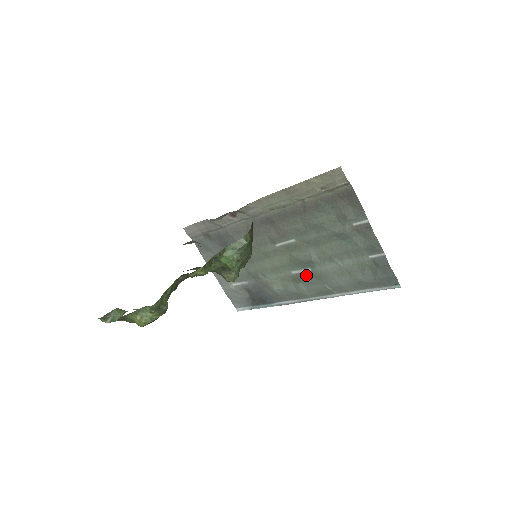
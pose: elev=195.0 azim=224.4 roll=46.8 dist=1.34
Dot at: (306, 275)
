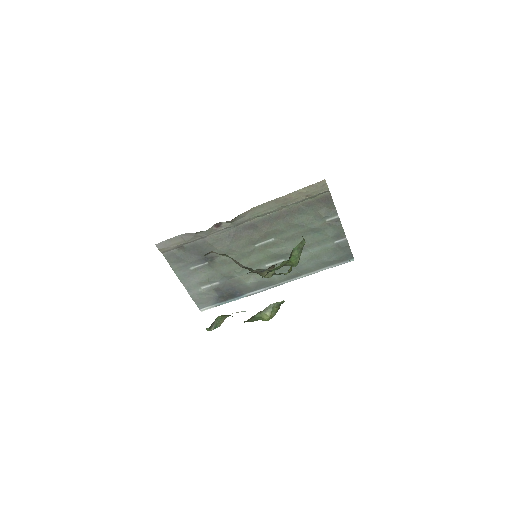
Dot at: (279, 265)
